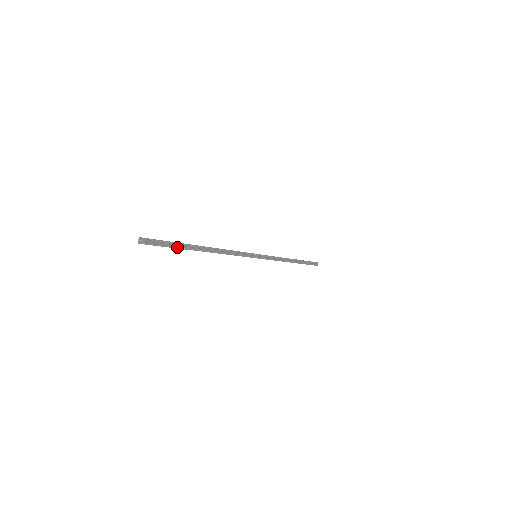
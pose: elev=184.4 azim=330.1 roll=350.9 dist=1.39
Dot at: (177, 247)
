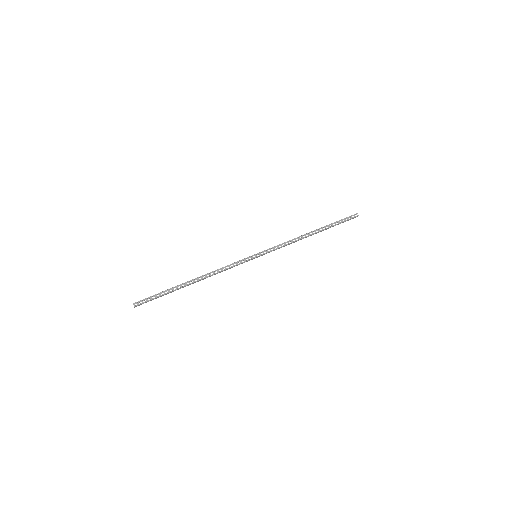
Dot at: occluded
